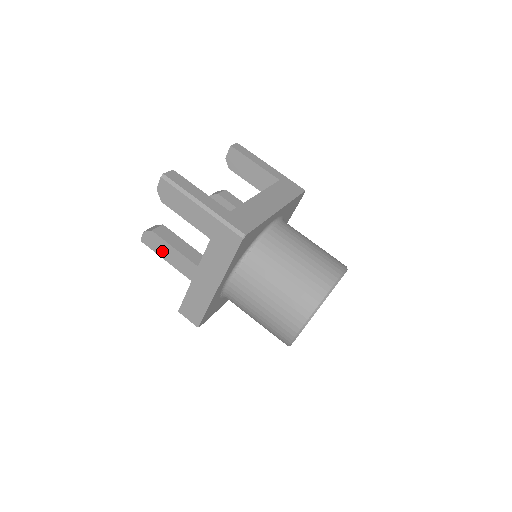
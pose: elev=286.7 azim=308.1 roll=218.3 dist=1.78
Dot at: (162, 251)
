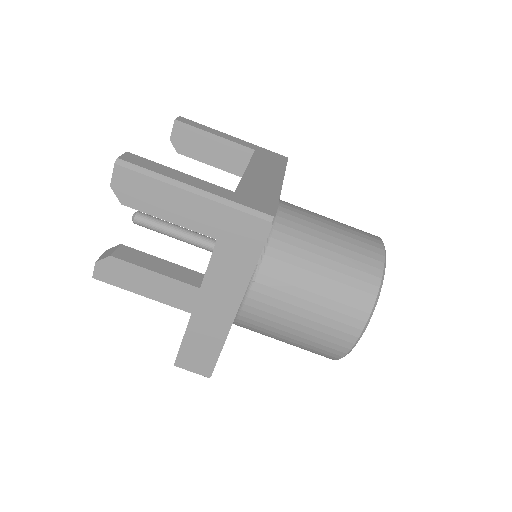
Dot at: (134, 283)
